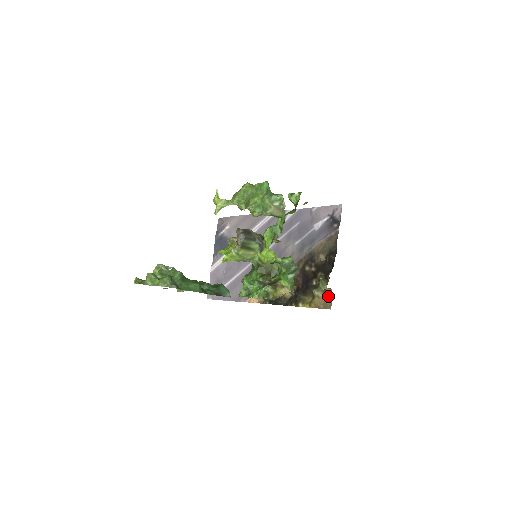
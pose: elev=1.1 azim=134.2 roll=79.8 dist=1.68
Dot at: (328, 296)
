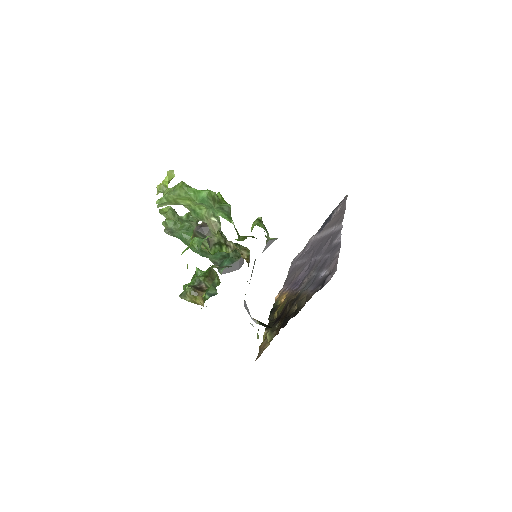
Dot at: (265, 347)
